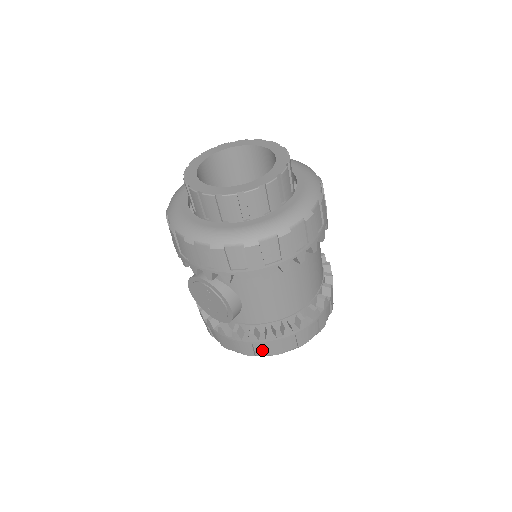
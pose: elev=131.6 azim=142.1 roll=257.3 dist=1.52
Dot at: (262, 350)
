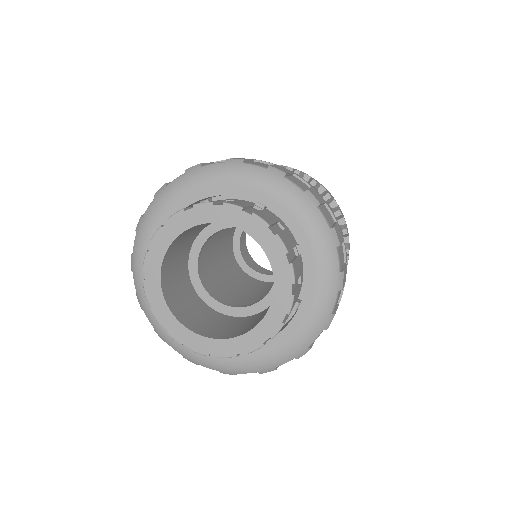
Dot at: occluded
